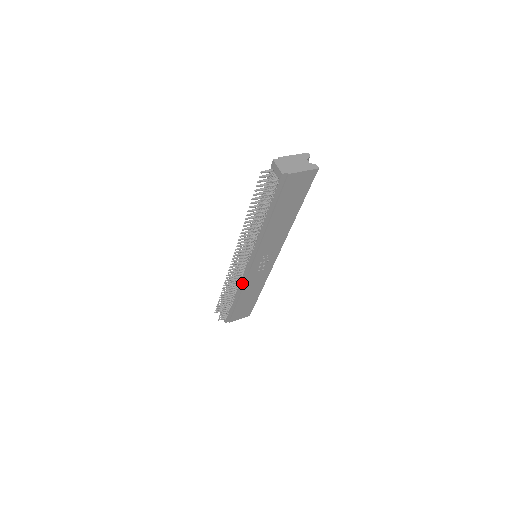
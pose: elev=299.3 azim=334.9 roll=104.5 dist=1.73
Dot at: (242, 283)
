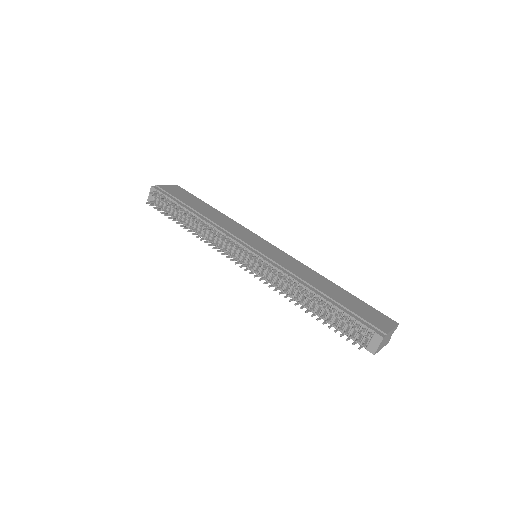
Dot at: (216, 245)
